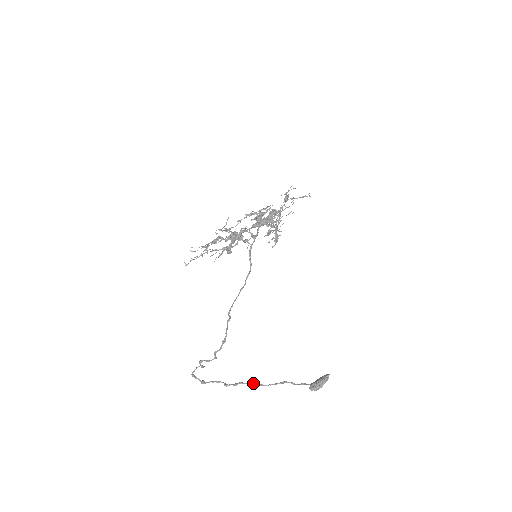
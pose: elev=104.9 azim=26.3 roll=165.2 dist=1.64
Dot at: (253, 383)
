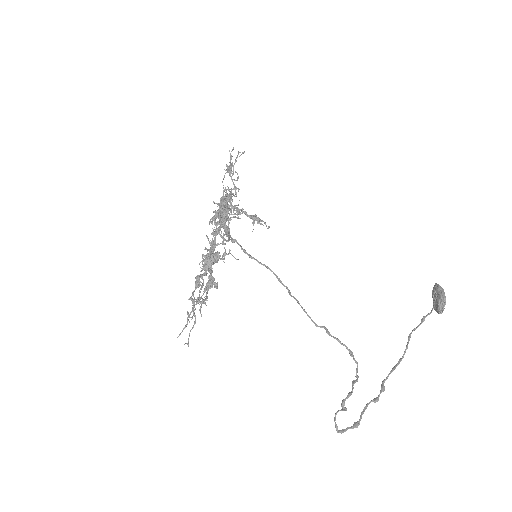
Dot at: (392, 368)
